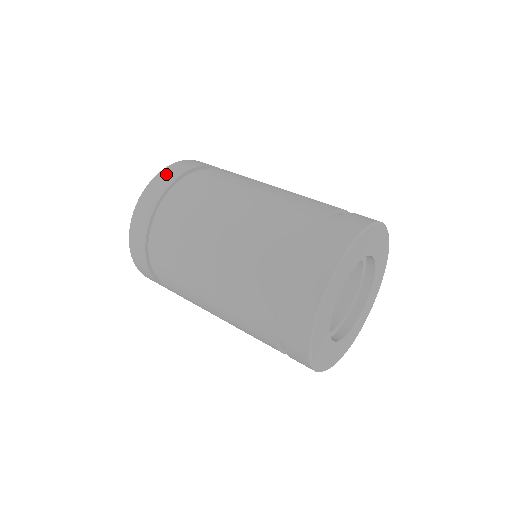
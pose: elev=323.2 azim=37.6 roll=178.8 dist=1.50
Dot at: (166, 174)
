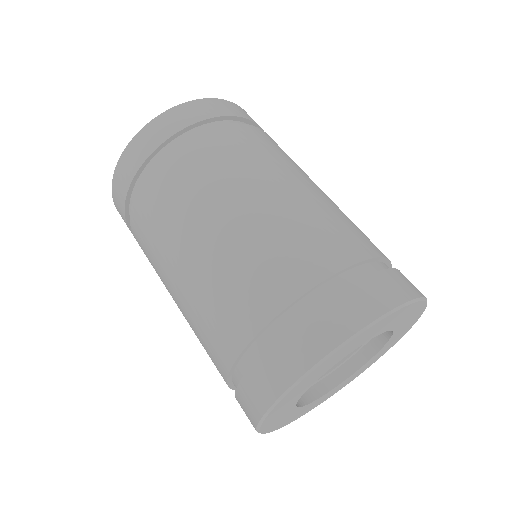
Dot at: (134, 150)
